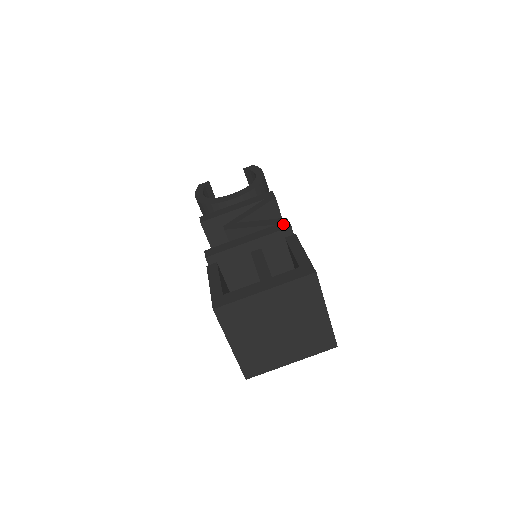
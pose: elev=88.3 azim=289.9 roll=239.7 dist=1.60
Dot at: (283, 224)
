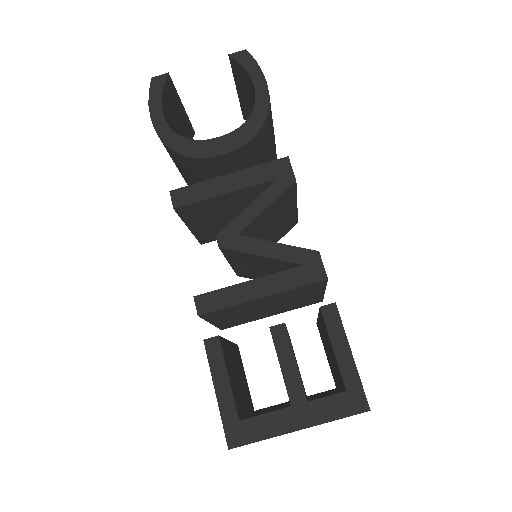
Dot at: (315, 269)
